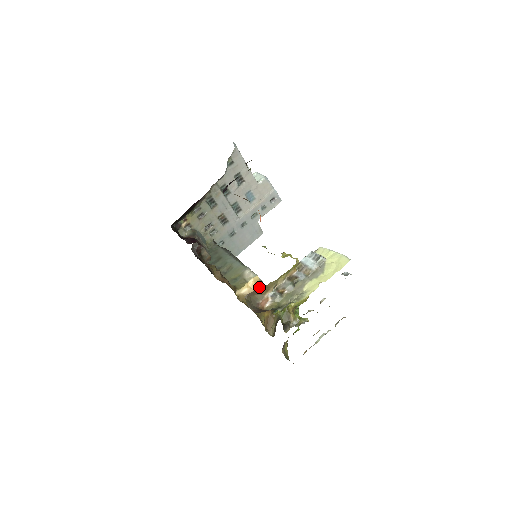
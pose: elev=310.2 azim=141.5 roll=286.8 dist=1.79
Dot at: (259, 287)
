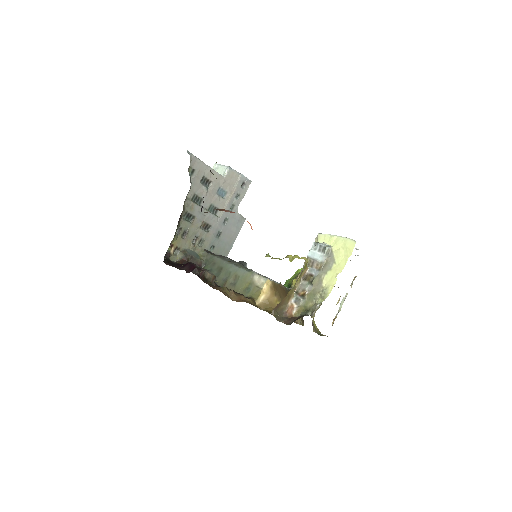
Dot at: (274, 288)
